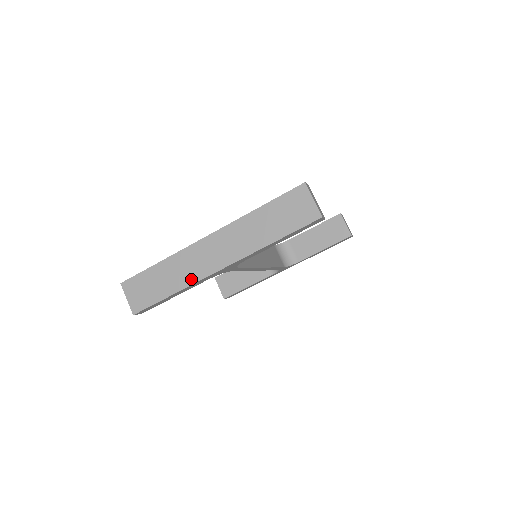
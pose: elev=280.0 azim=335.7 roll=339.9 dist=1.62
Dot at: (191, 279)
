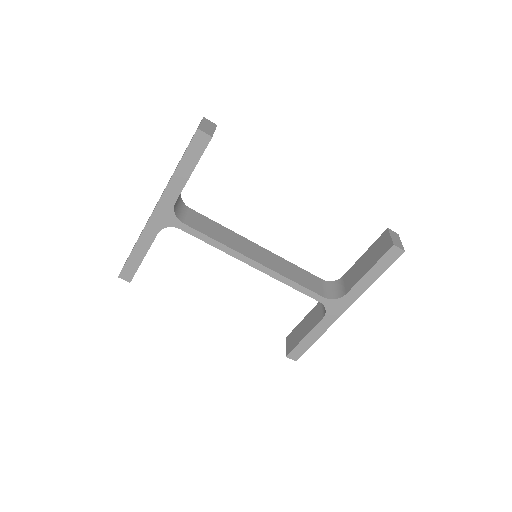
Dot at: (143, 230)
